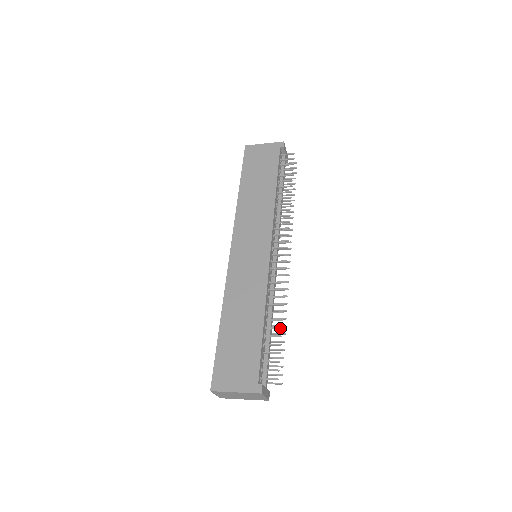
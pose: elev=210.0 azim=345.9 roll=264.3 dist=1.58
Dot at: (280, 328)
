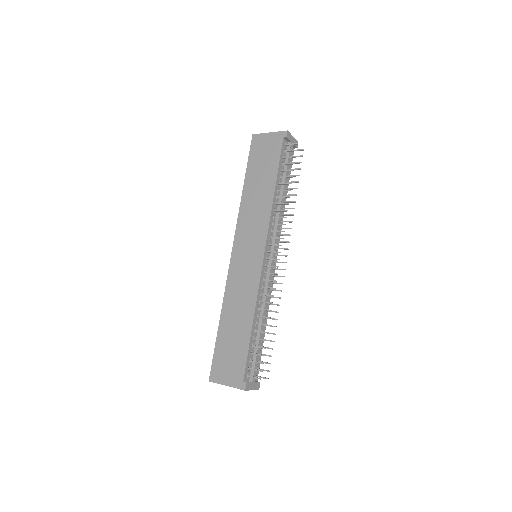
Dot at: occluded
